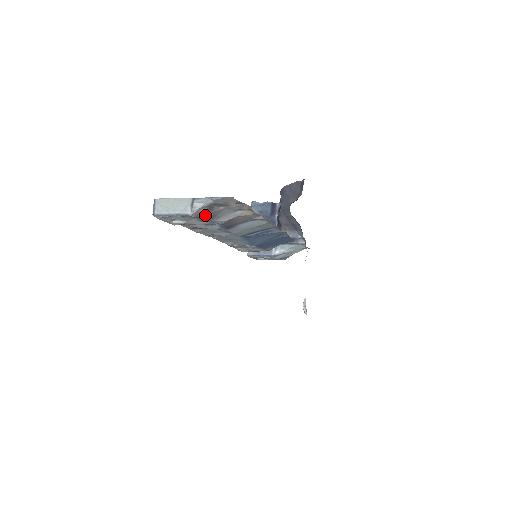
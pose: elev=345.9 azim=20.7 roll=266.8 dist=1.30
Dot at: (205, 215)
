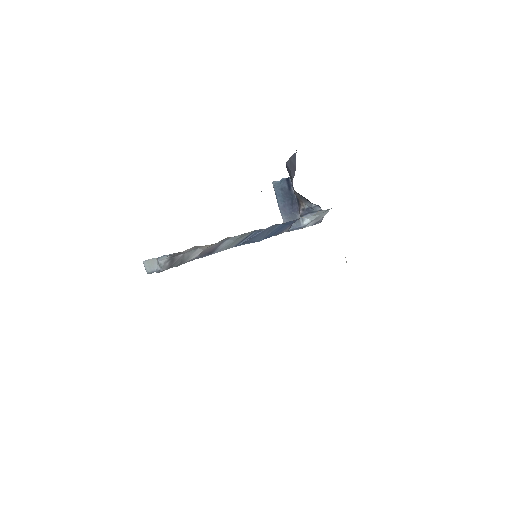
Dot at: (173, 264)
